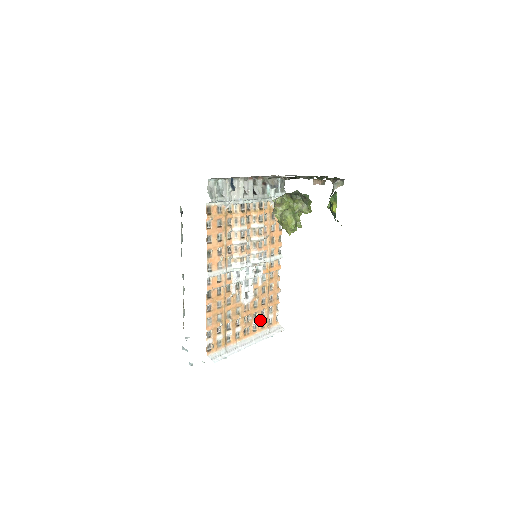
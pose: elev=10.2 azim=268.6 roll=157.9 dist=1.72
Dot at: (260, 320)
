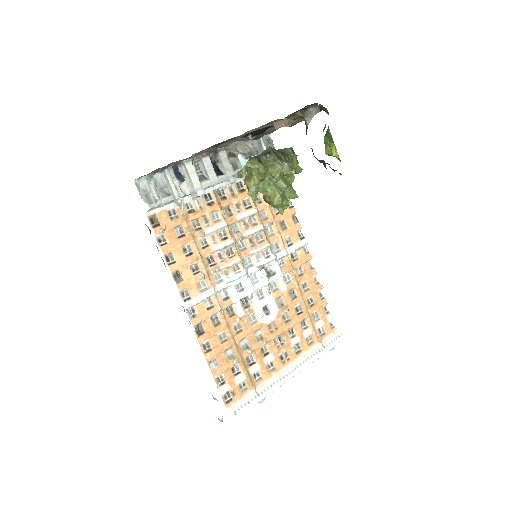
Dot at: (302, 335)
